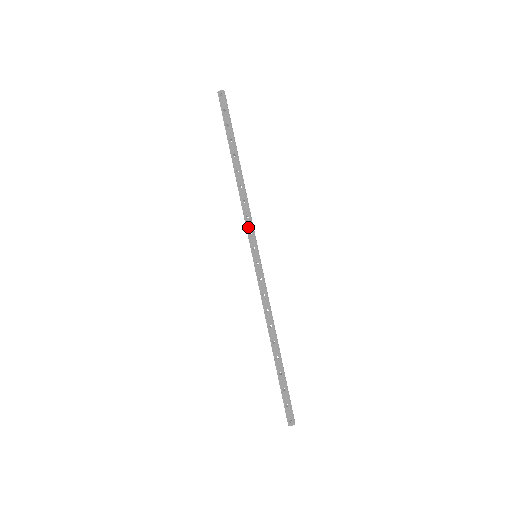
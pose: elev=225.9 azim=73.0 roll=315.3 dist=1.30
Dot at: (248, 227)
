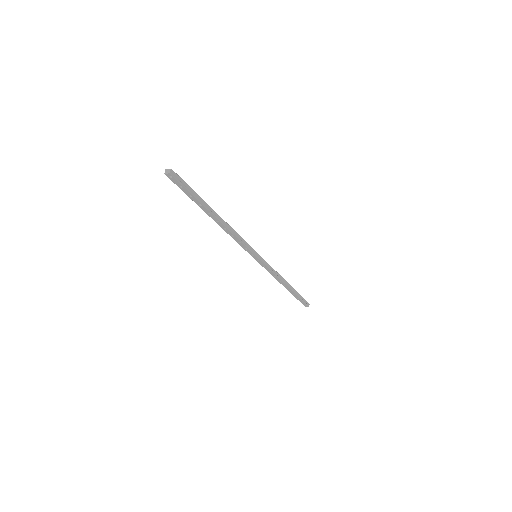
Dot at: (243, 247)
